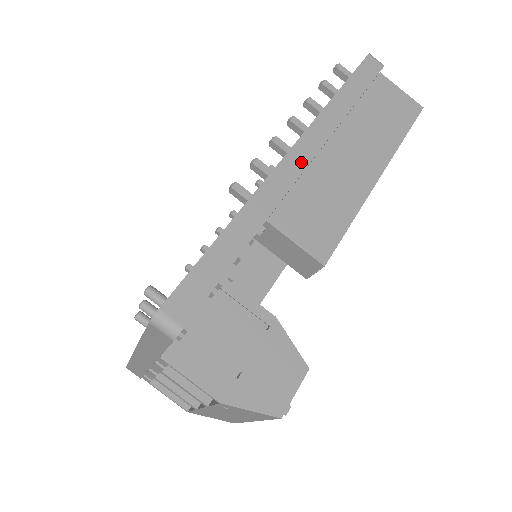
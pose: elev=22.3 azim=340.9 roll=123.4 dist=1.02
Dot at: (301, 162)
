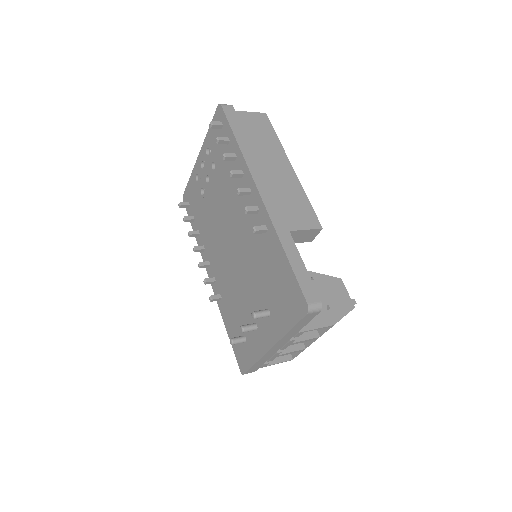
Dot at: (267, 191)
